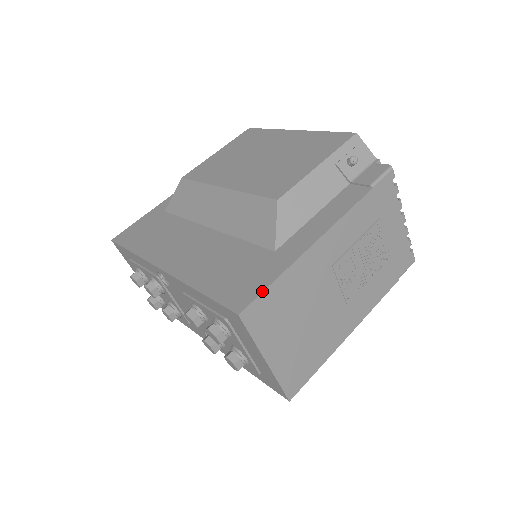
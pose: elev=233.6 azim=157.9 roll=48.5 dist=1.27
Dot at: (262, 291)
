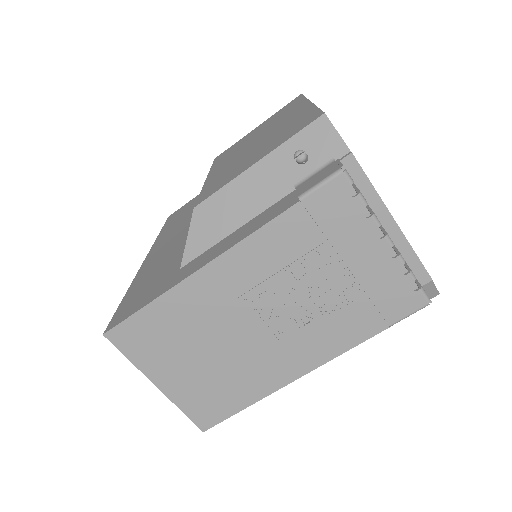
Dot at: (130, 315)
